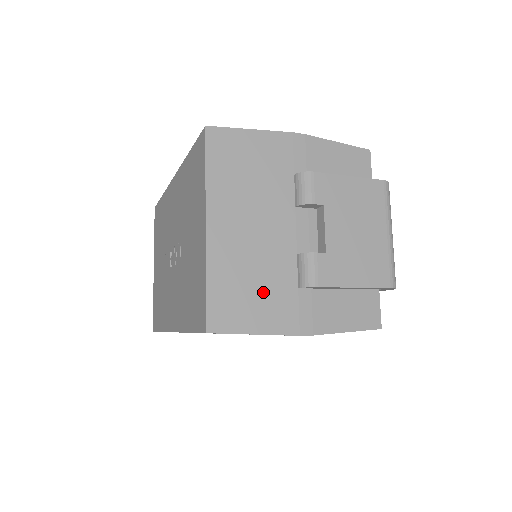
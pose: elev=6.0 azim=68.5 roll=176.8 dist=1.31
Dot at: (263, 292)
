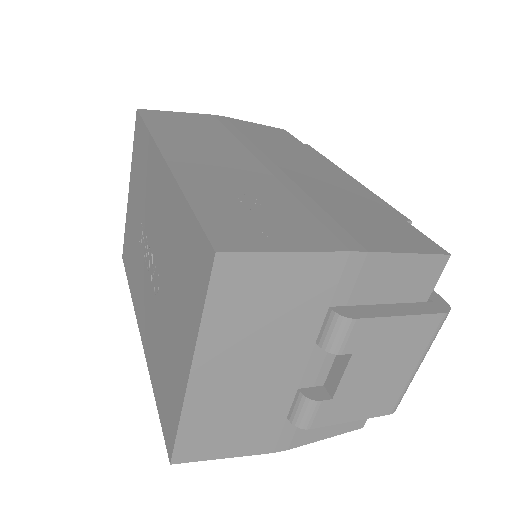
Dot at: (245, 426)
